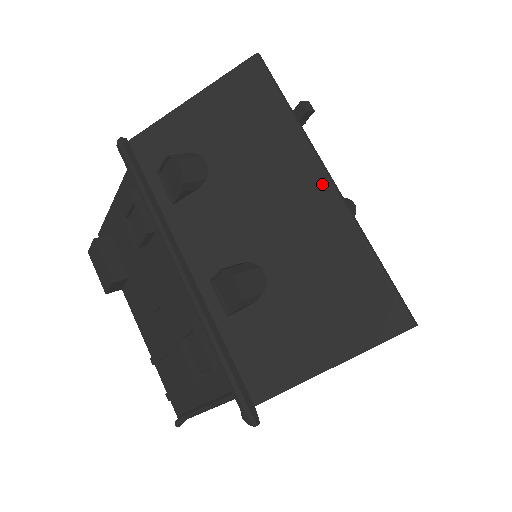
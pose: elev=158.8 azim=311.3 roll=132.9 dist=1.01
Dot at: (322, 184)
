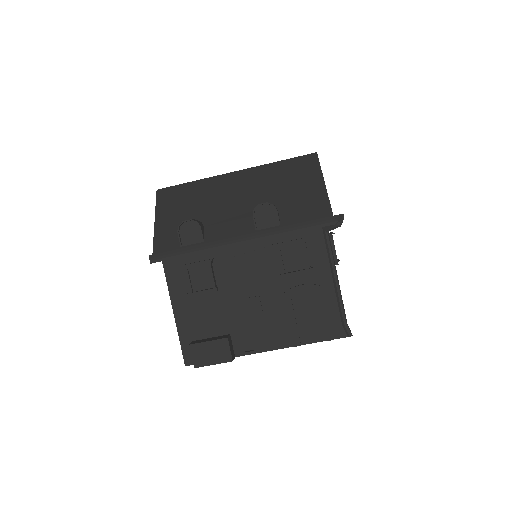
Dot at: (235, 175)
